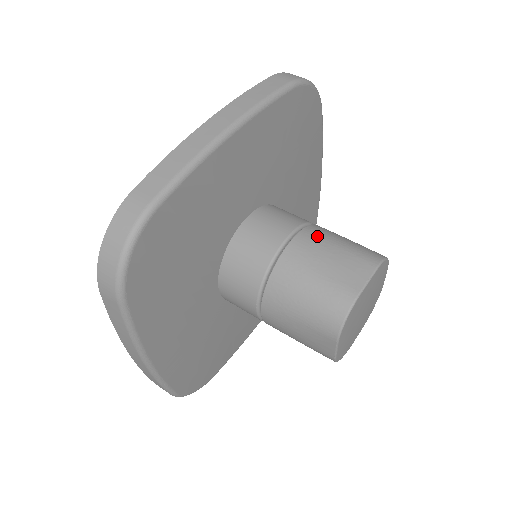
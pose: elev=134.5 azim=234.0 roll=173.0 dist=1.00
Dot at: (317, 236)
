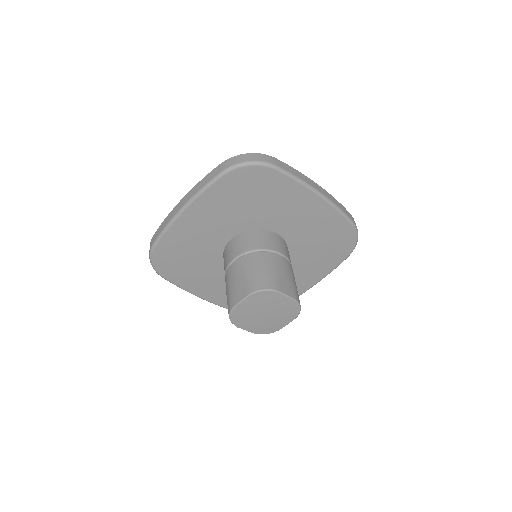
Dot at: (291, 269)
